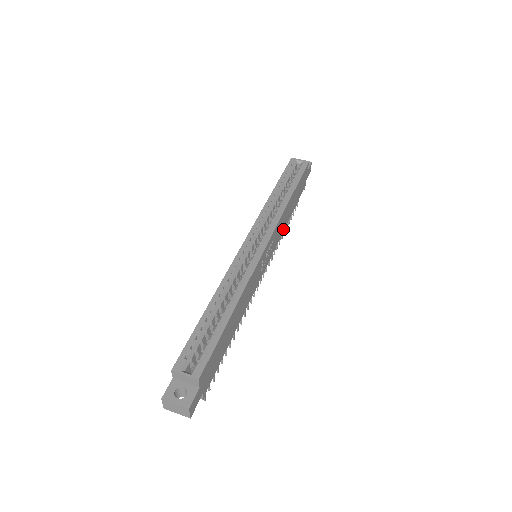
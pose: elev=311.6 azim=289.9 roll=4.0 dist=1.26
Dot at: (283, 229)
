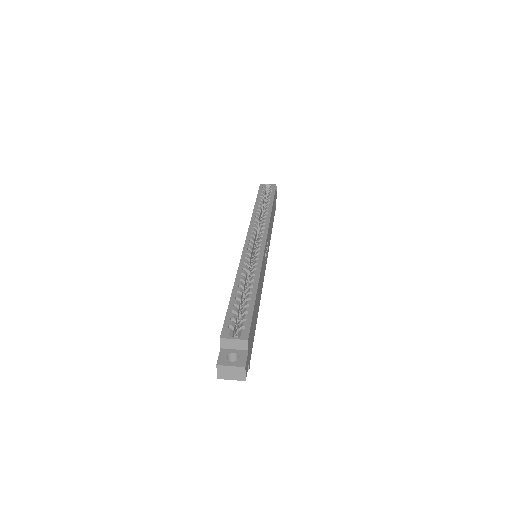
Dot at: (270, 237)
